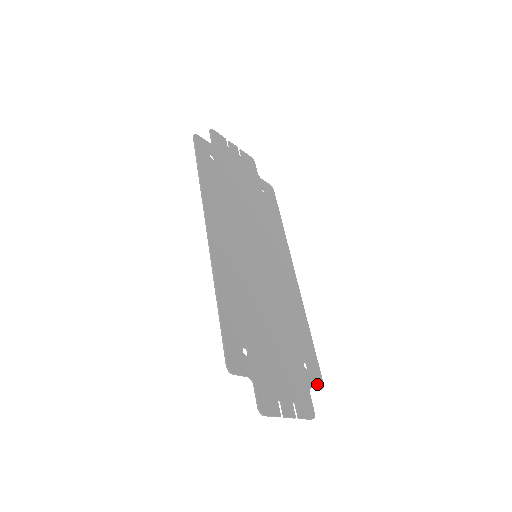
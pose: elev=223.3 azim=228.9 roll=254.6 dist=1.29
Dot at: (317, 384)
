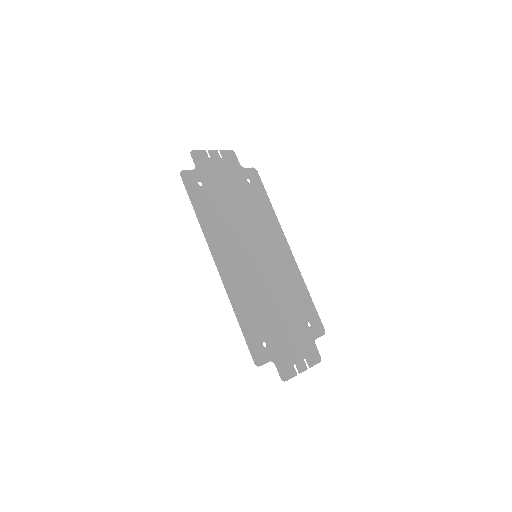
Dot at: (320, 333)
